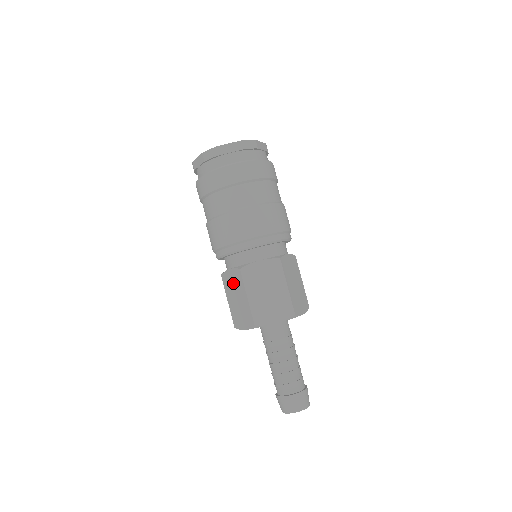
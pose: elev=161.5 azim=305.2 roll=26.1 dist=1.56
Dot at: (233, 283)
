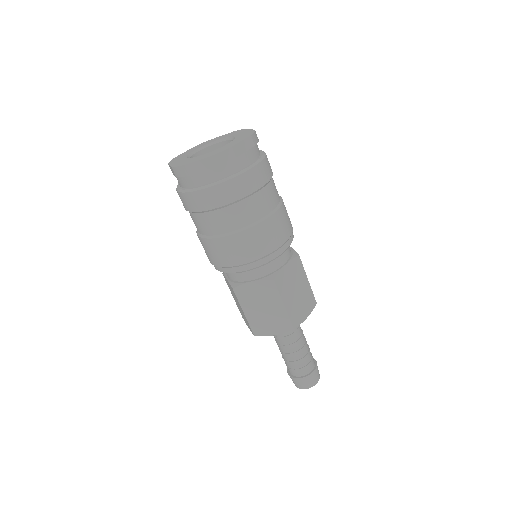
Dot at: (232, 291)
